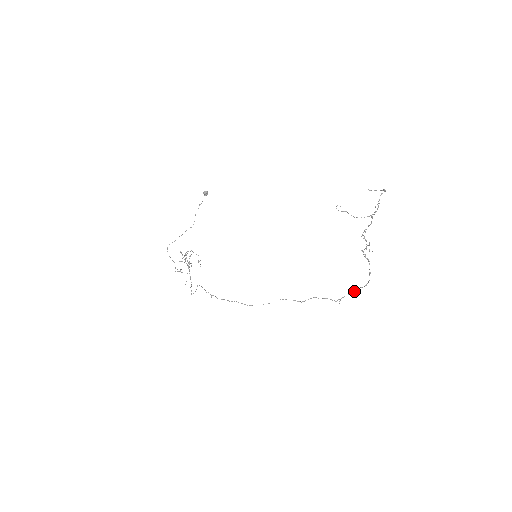
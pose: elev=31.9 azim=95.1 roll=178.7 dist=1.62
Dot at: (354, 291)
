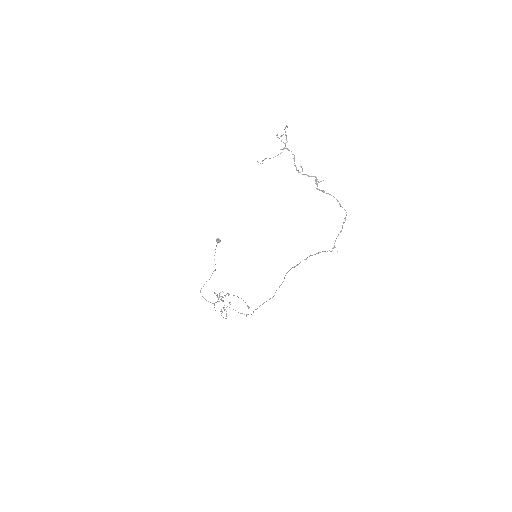
Dot at: (340, 231)
